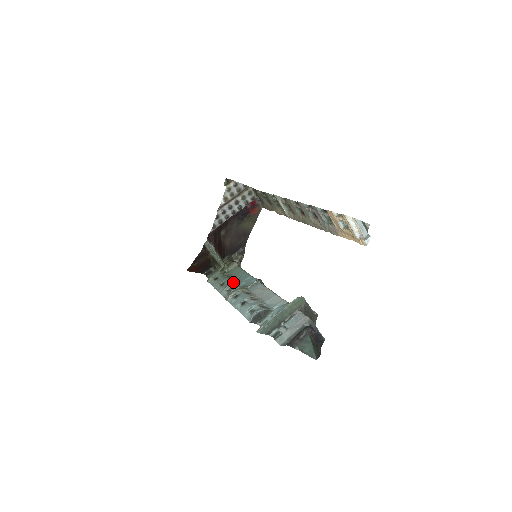
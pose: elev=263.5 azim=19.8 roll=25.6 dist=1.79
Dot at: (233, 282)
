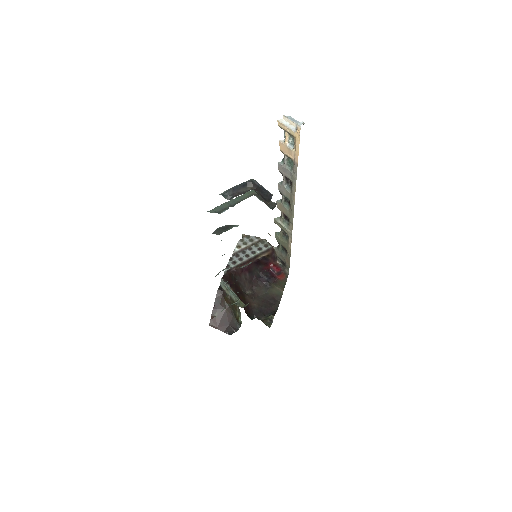
Dot at: occluded
